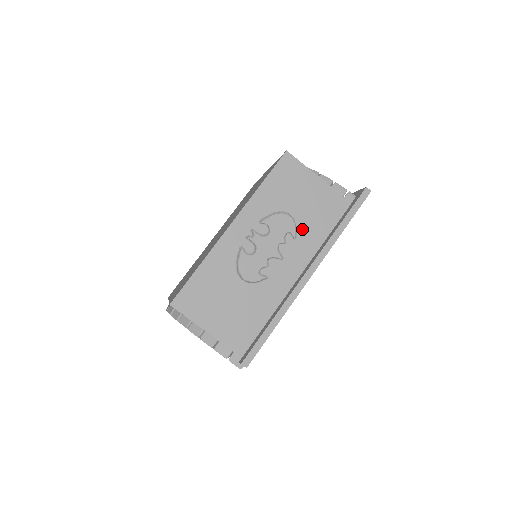
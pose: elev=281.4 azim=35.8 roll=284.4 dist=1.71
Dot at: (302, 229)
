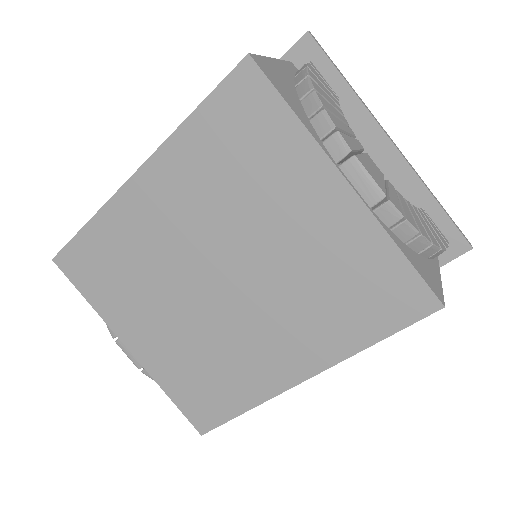
Dot at: occluded
